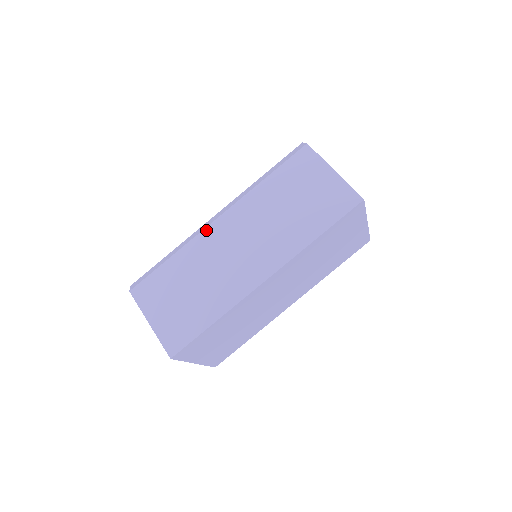
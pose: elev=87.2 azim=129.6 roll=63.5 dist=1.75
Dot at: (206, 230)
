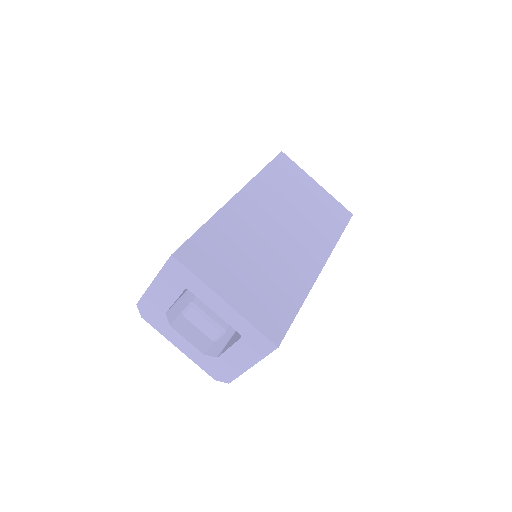
Dot at: occluded
